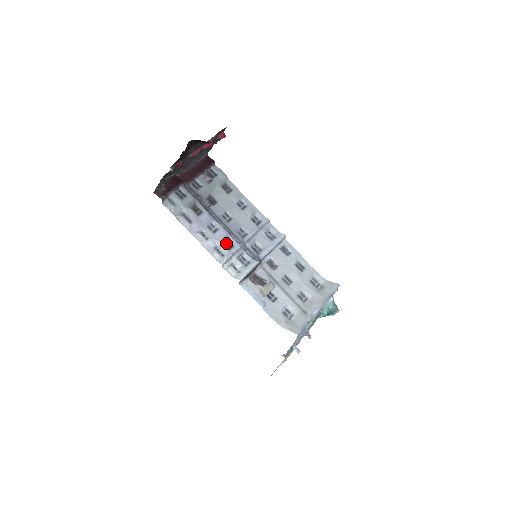
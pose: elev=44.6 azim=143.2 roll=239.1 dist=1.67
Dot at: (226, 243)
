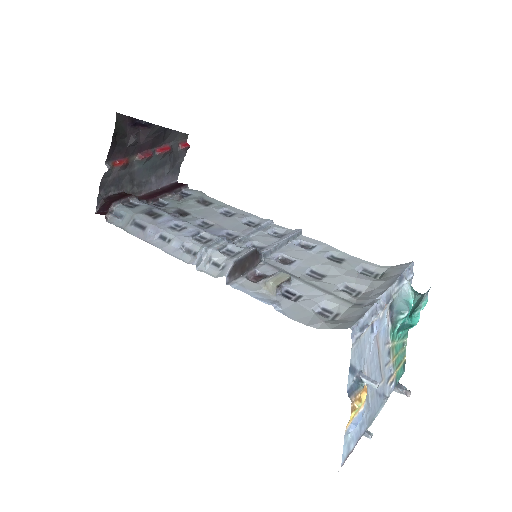
Dot at: (199, 239)
